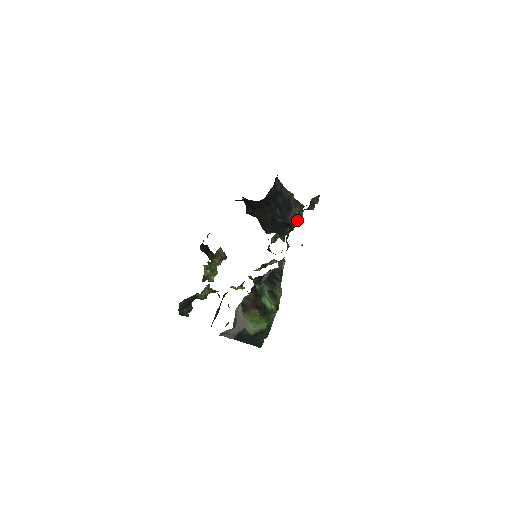
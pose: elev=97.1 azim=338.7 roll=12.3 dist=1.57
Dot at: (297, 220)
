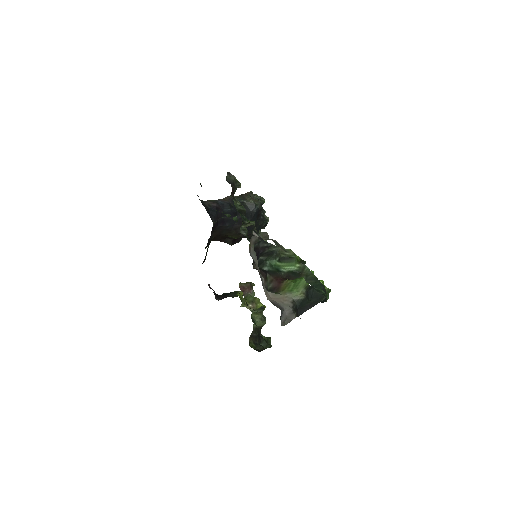
Dot at: (257, 204)
